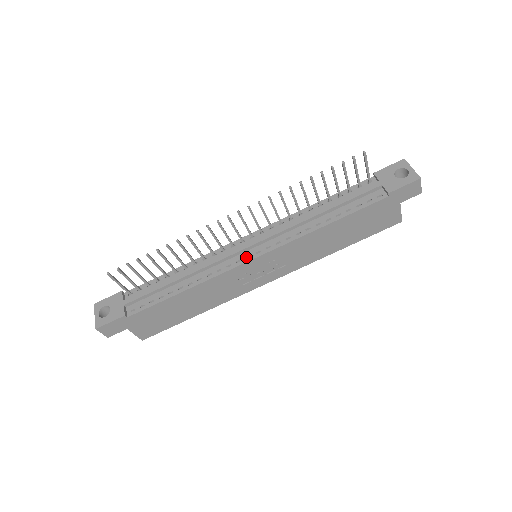
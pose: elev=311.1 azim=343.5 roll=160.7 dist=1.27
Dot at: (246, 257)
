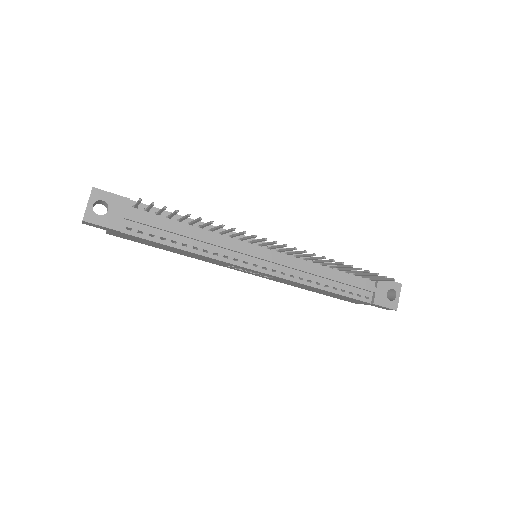
Dot at: (253, 263)
